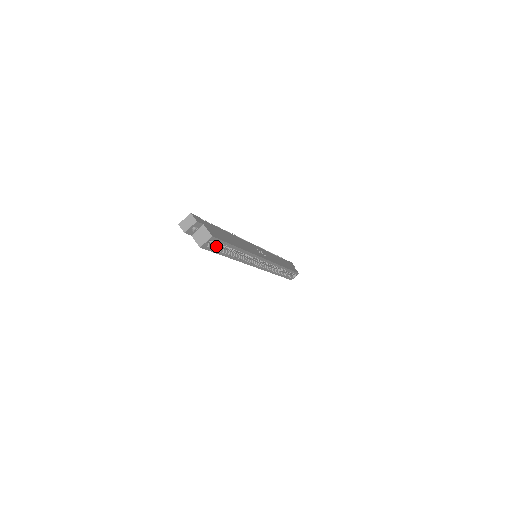
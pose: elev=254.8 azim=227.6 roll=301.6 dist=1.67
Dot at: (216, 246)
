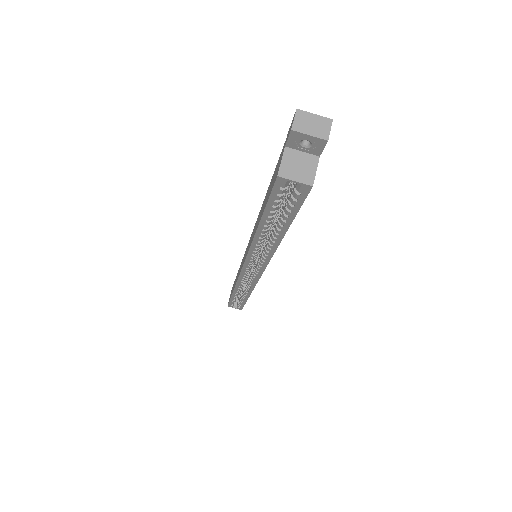
Dot at: occluded
